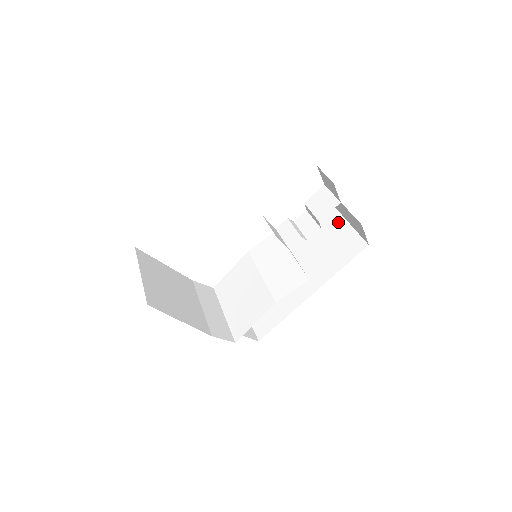
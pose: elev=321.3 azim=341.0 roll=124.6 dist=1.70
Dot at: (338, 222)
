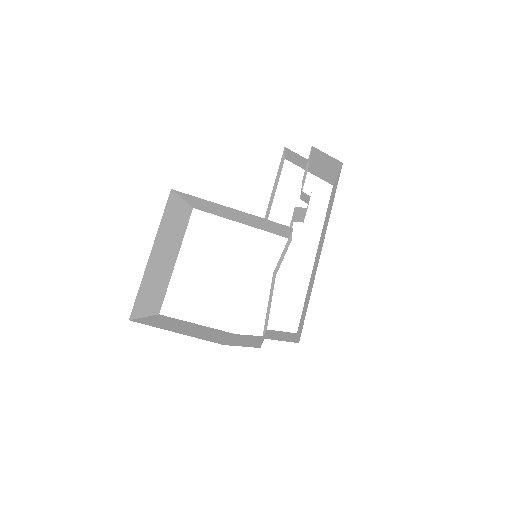
Dot at: occluded
